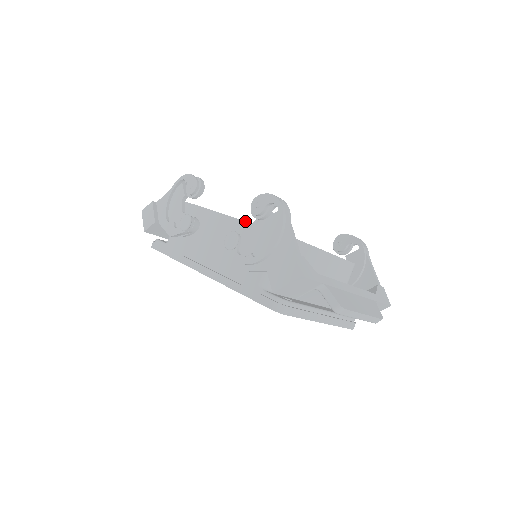
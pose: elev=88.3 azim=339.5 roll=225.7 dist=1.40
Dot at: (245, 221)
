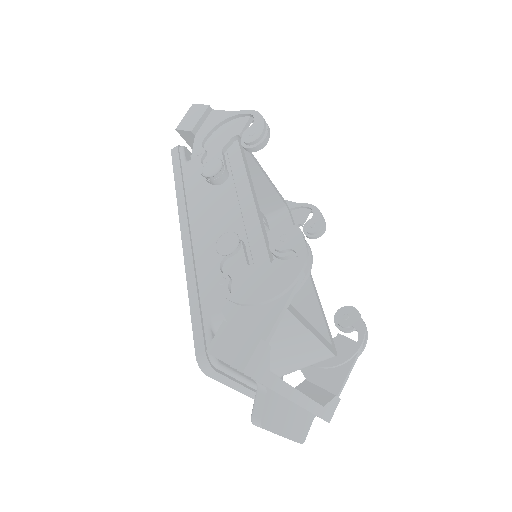
Dot at: (263, 232)
